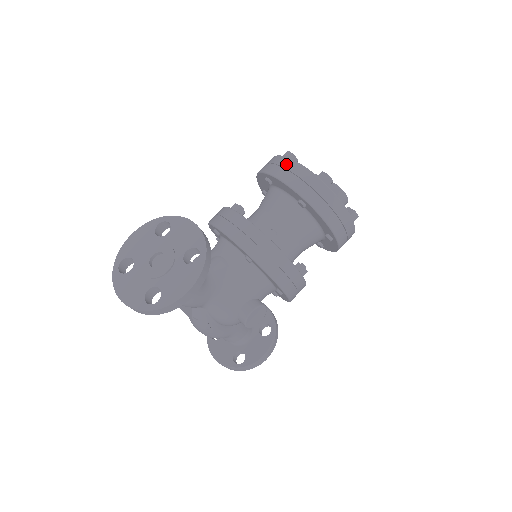
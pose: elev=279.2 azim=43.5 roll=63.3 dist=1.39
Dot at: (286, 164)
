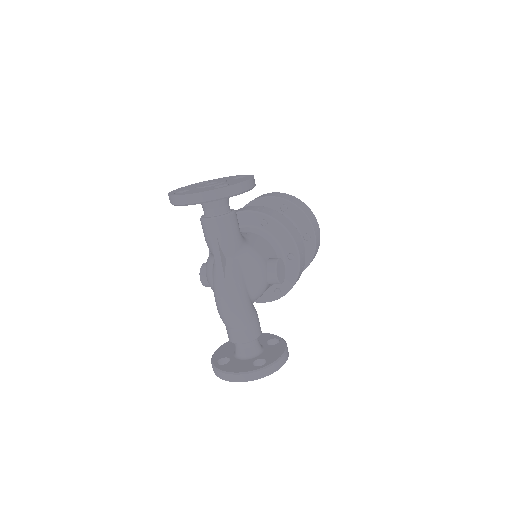
Dot at: (262, 195)
